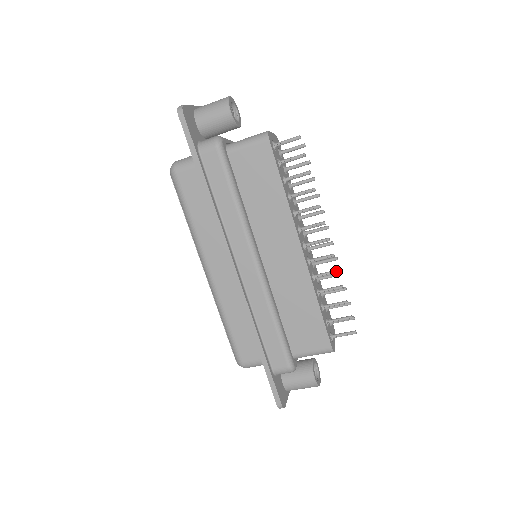
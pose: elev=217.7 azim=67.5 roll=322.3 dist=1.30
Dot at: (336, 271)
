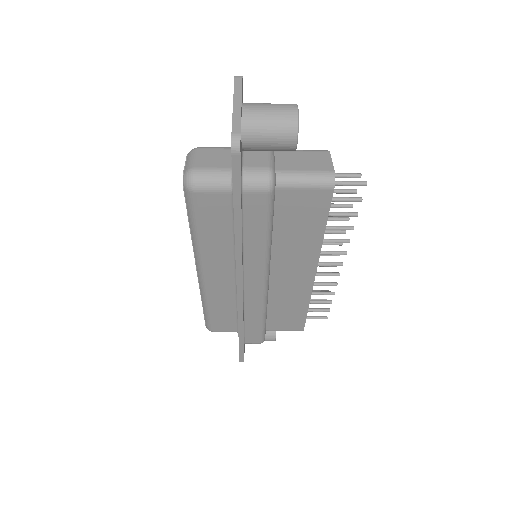
Dot at: (335, 285)
